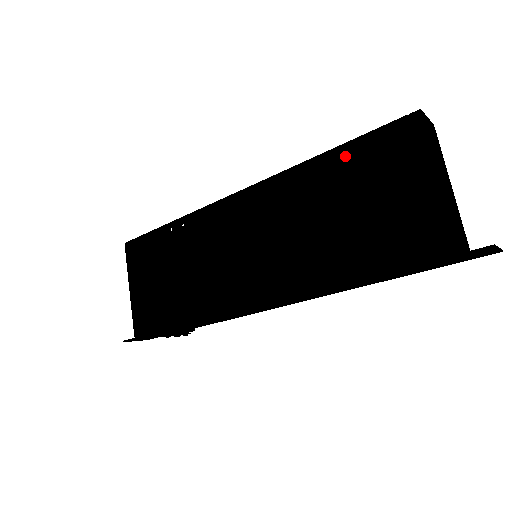
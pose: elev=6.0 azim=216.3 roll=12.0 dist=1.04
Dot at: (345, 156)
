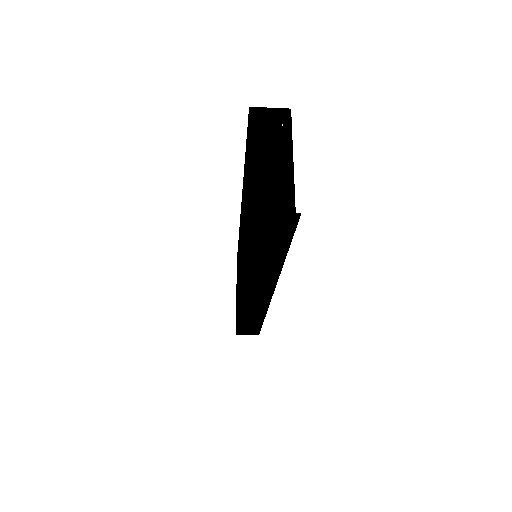
Dot at: (245, 161)
